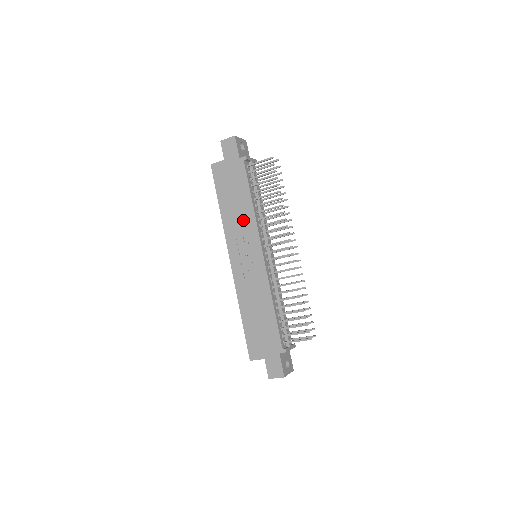
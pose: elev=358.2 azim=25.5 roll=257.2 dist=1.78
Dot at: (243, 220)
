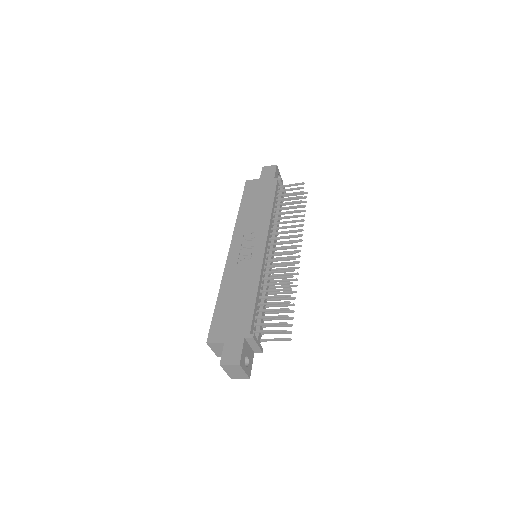
Dot at: (257, 220)
